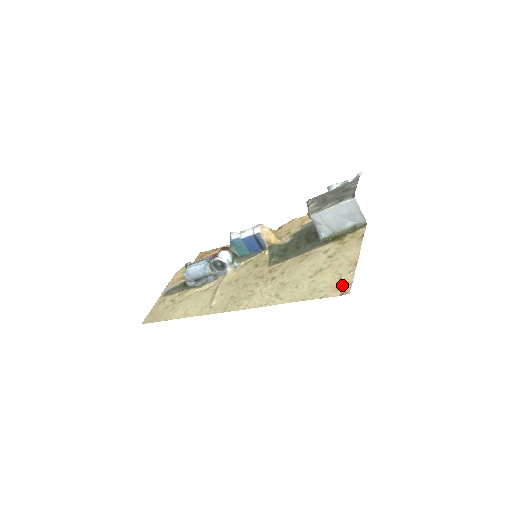
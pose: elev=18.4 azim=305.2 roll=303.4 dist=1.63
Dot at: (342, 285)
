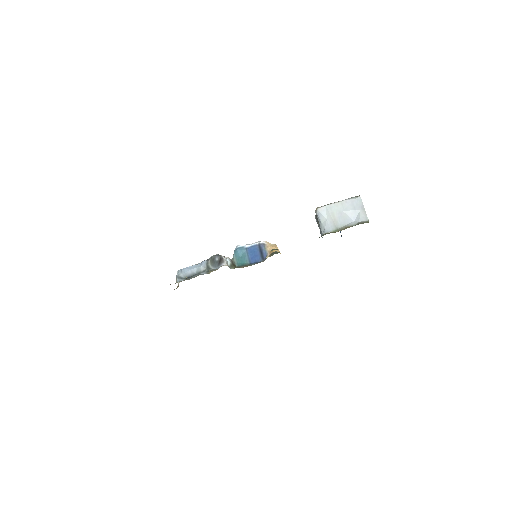
Dot at: occluded
